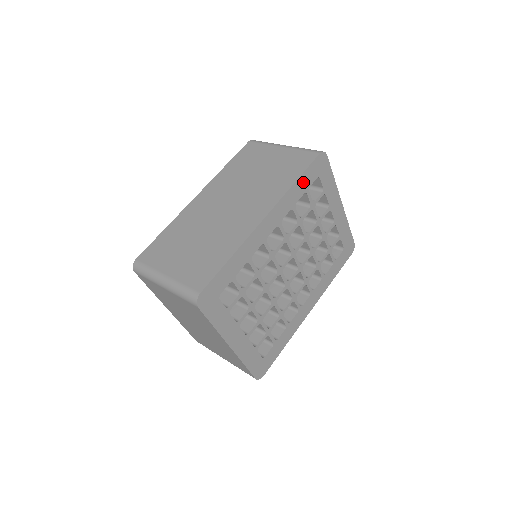
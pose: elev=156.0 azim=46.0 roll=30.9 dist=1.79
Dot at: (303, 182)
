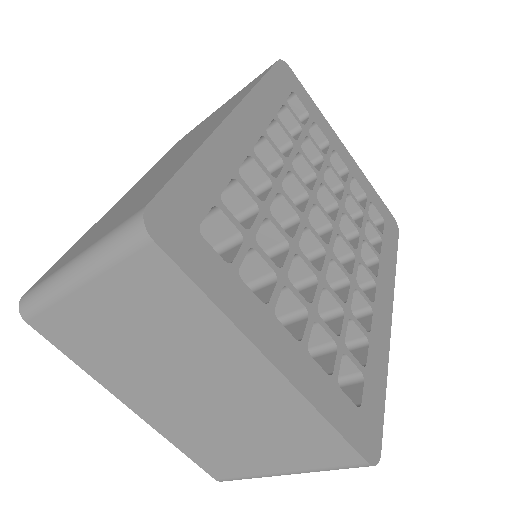
Dot at: (273, 87)
